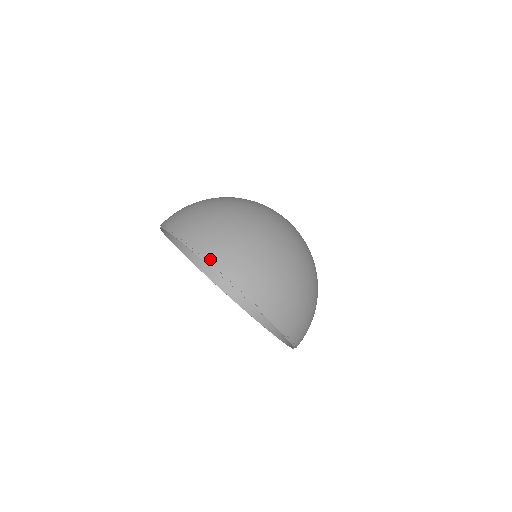
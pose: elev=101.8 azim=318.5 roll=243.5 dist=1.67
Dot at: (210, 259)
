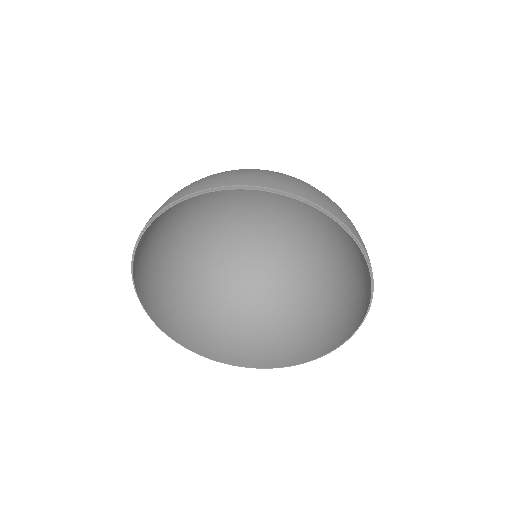
Dot at: (154, 215)
